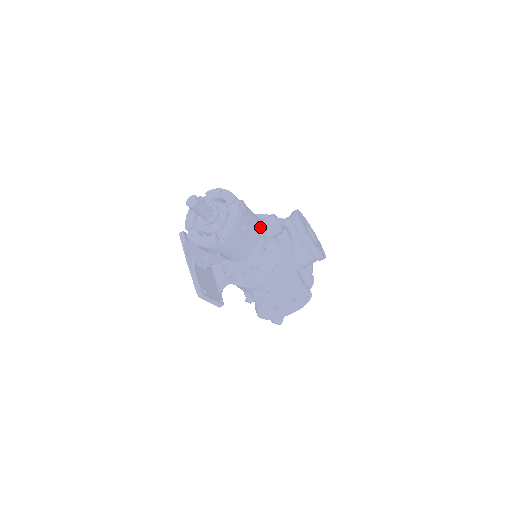
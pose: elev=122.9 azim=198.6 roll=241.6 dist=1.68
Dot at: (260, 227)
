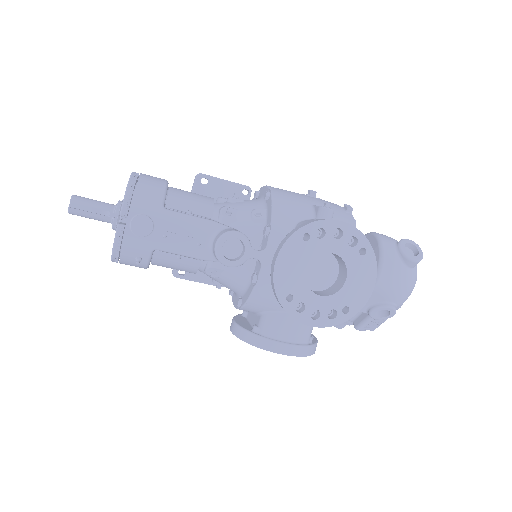
Dot at: (191, 251)
